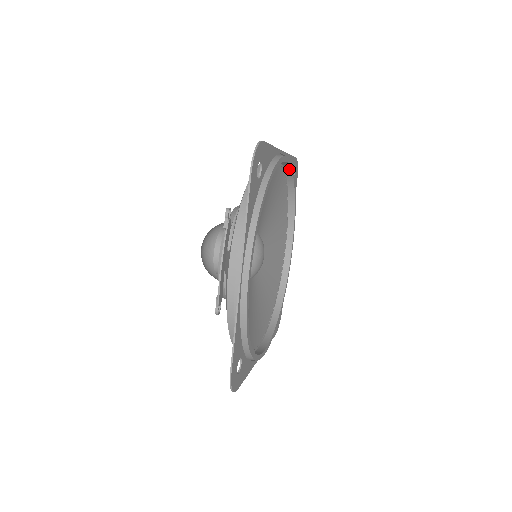
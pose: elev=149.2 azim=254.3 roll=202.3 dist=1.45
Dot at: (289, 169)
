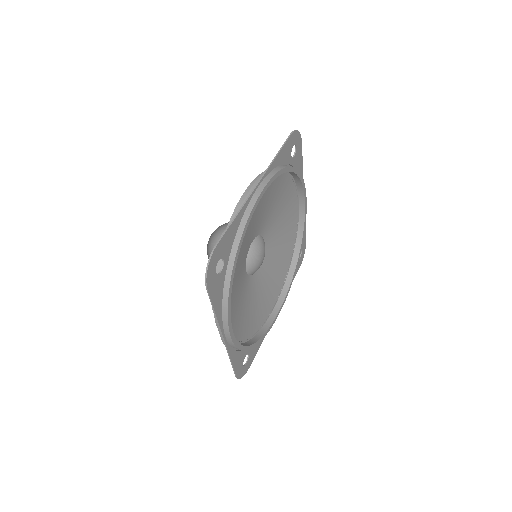
Dot at: occluded
